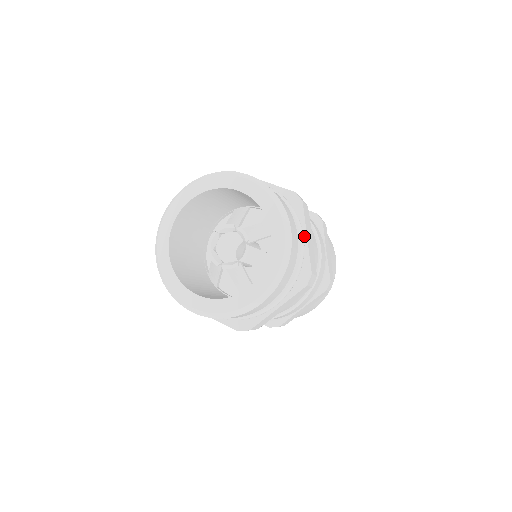
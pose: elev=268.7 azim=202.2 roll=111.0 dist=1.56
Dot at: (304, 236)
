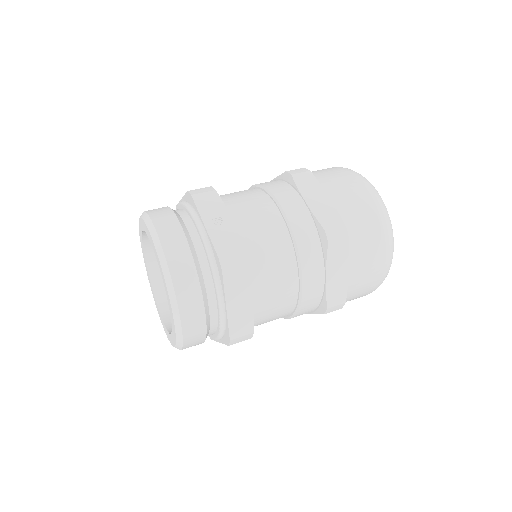
Dot at: (225, 305)
